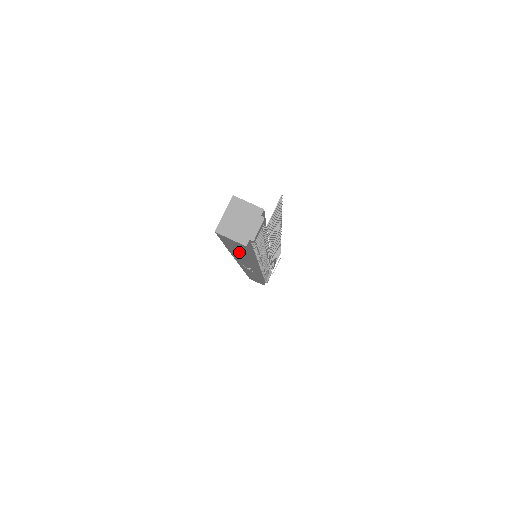
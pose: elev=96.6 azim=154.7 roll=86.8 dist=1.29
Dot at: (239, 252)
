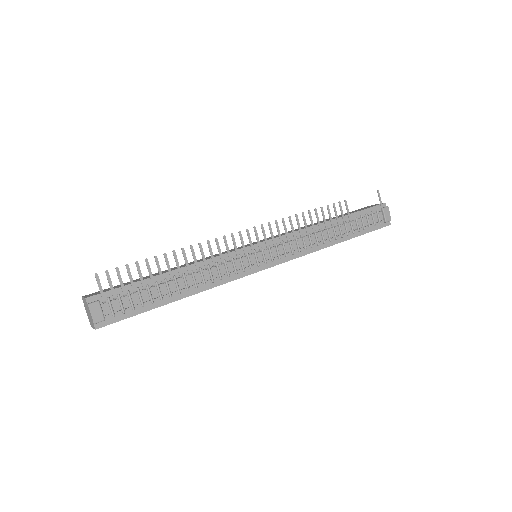
Dot at: occluded
